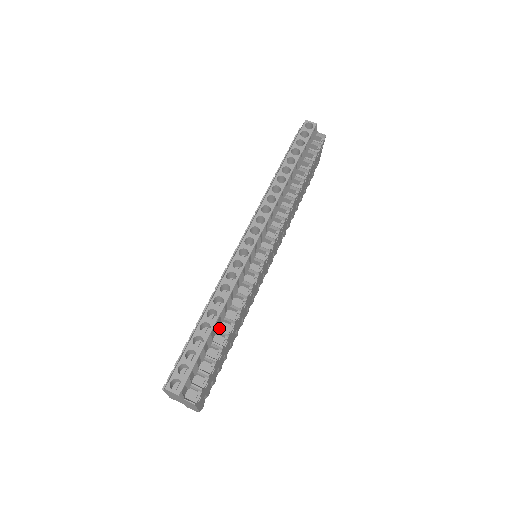
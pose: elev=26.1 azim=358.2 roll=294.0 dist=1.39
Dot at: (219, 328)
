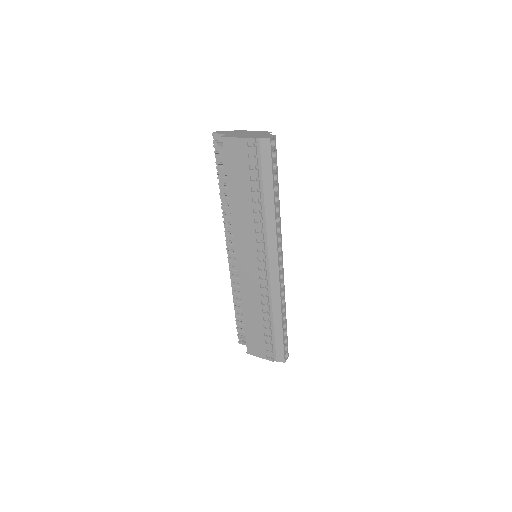
Dot at: occluded
